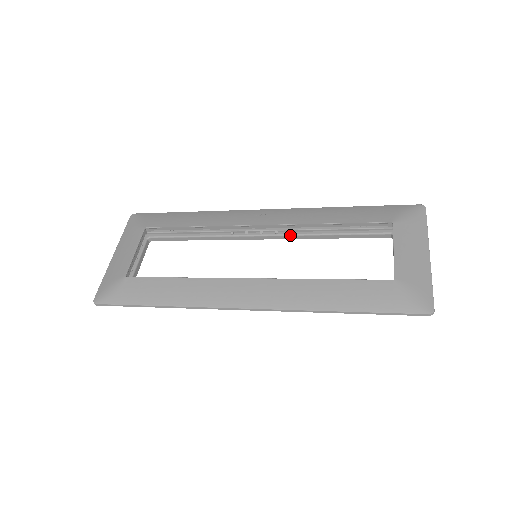
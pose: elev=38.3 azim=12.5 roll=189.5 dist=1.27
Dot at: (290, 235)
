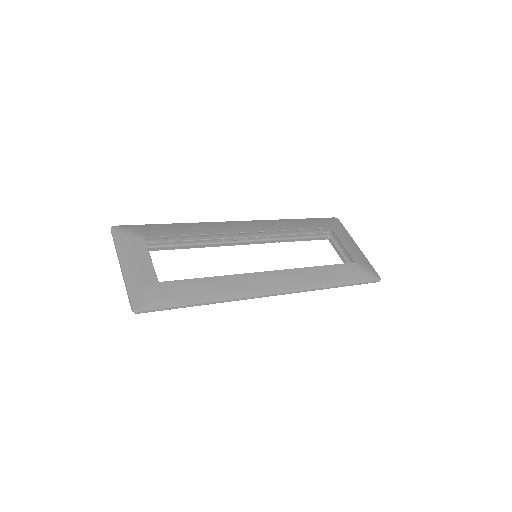
Dot at: (267, 240)
